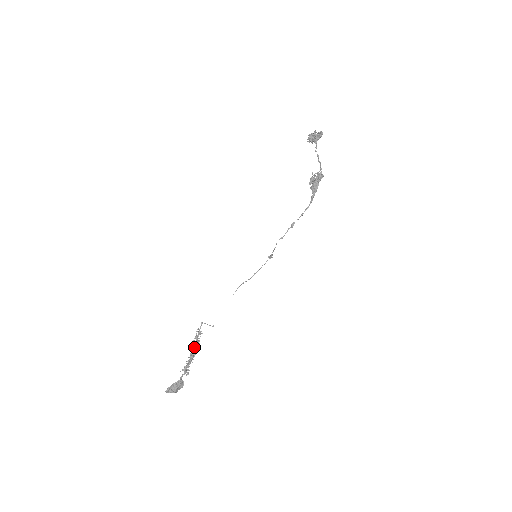
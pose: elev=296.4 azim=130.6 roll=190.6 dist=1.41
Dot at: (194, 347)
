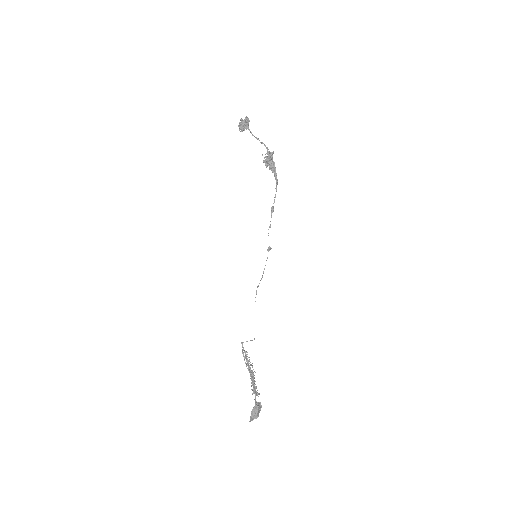
Dot at: (249, 368)
